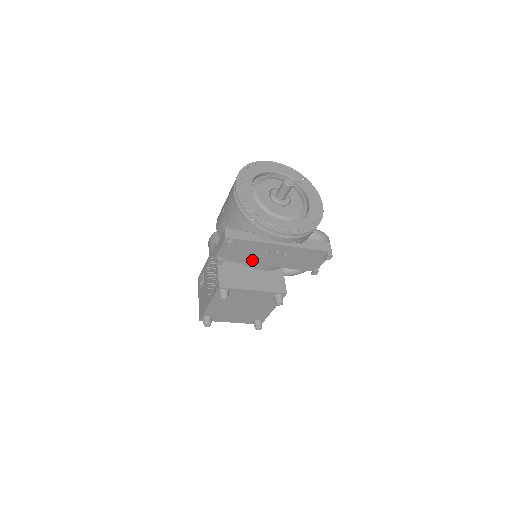
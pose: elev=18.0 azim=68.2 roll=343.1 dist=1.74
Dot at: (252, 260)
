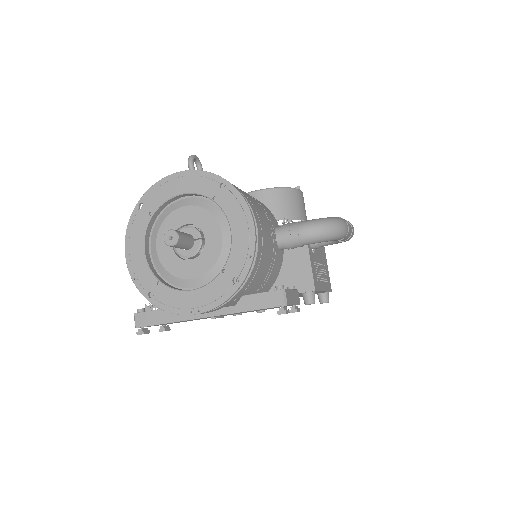
Dot at: occluded
